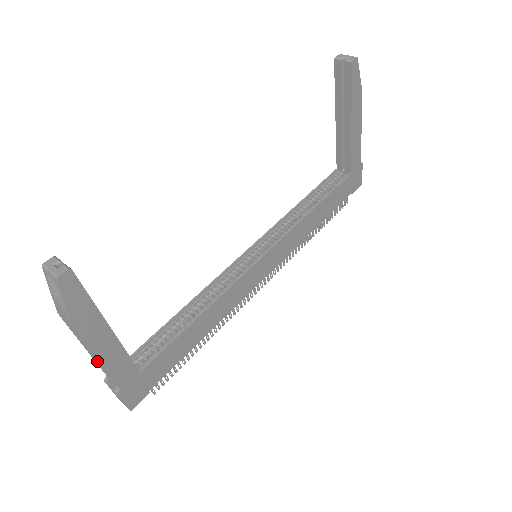
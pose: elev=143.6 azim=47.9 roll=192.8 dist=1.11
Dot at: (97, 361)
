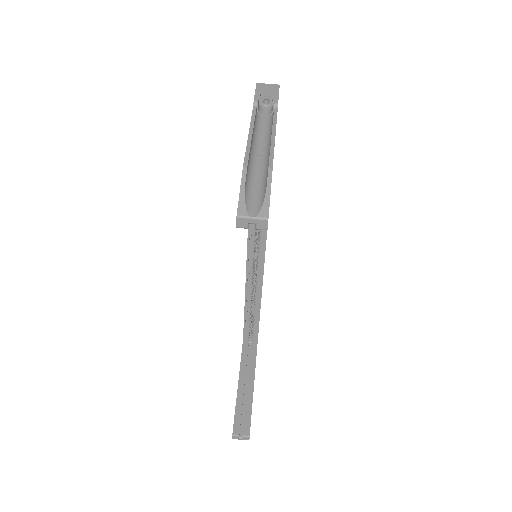
Dot at: occluded
